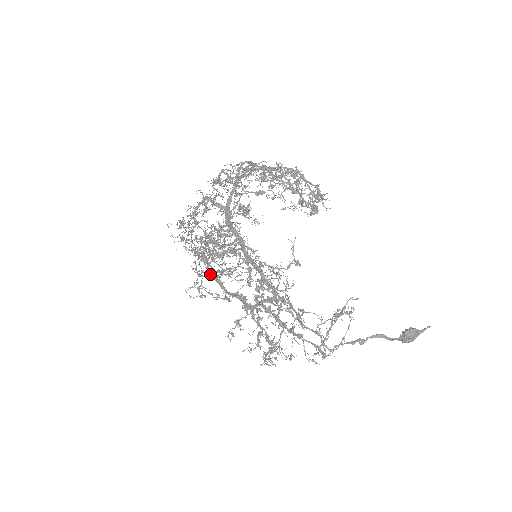
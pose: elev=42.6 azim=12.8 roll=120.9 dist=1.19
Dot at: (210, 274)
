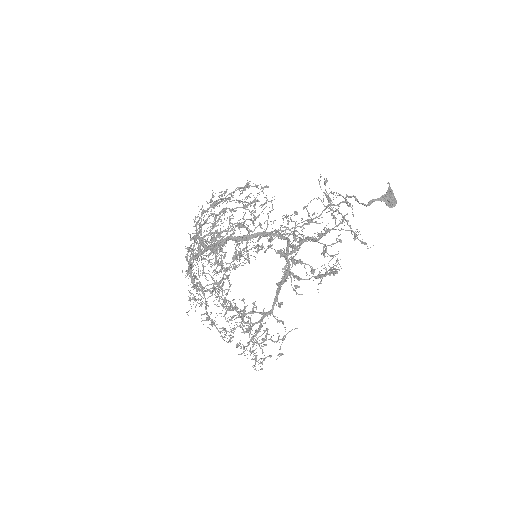
Dot at: (252, 324)
